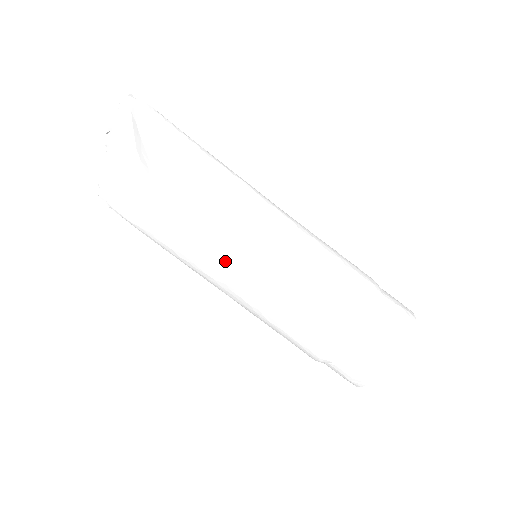
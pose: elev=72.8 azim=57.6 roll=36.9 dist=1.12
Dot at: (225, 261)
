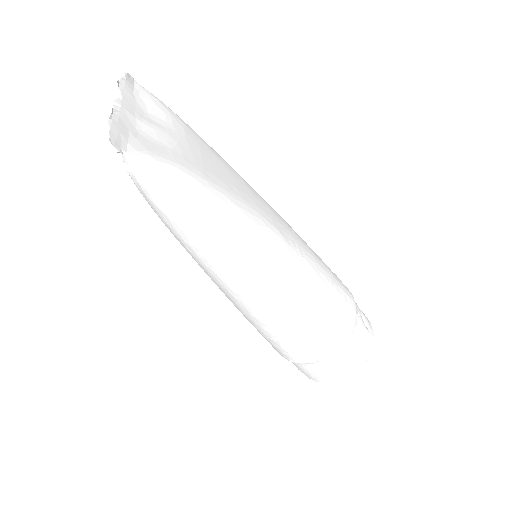
Dot at: occluded
